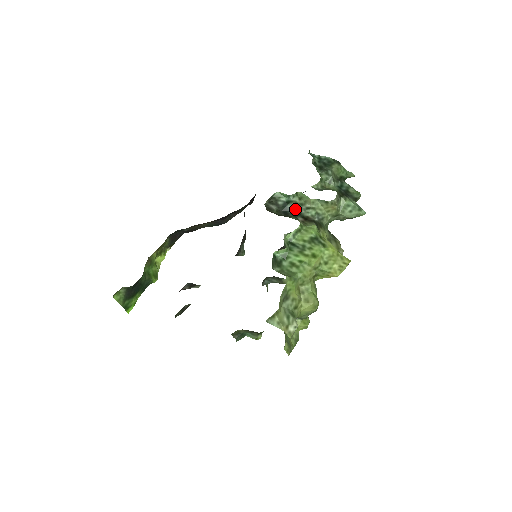
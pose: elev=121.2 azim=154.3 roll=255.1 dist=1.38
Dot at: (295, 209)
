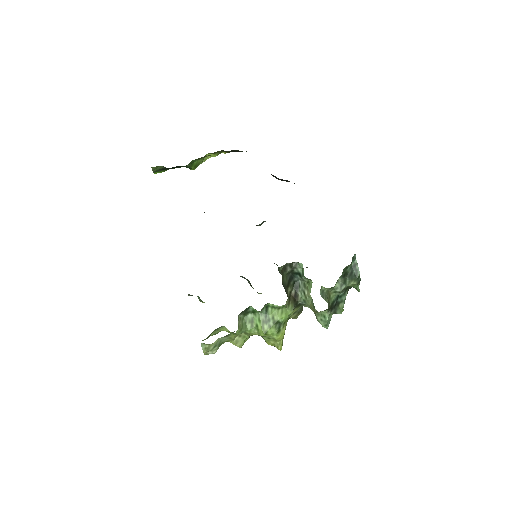
Dot at: (299, 281)
